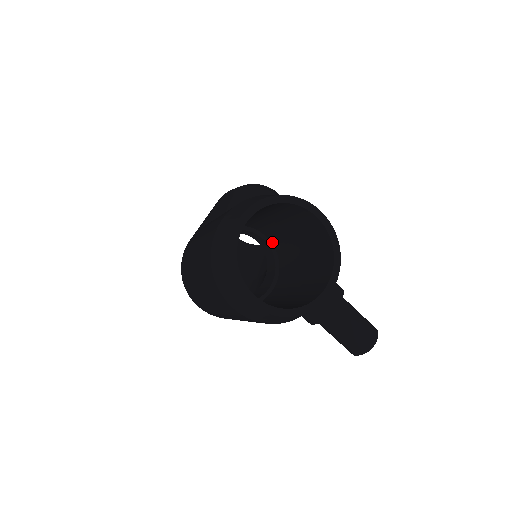
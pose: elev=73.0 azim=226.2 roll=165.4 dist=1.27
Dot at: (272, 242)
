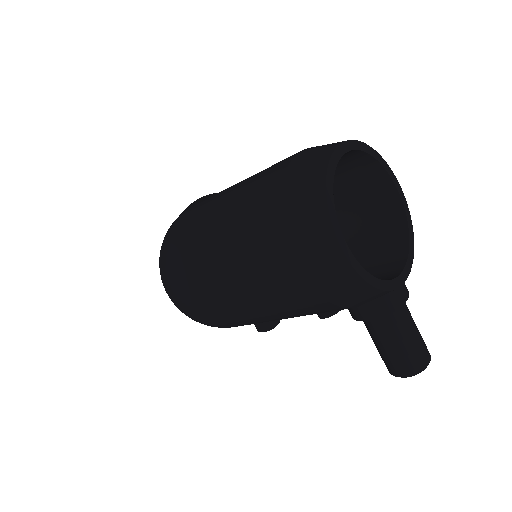
Dot at: occluded
